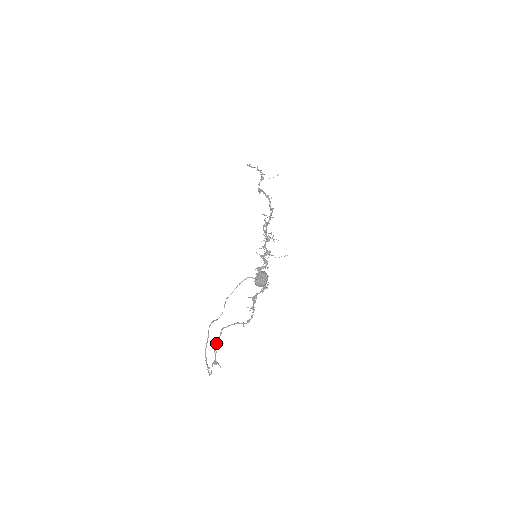
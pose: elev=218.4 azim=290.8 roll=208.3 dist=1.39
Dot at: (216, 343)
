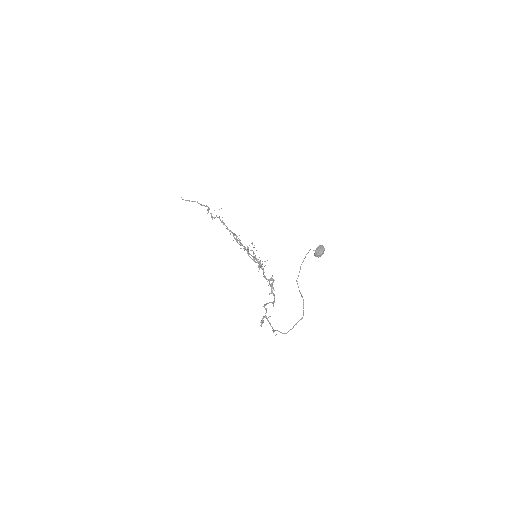
Dot at: (266, 316)
